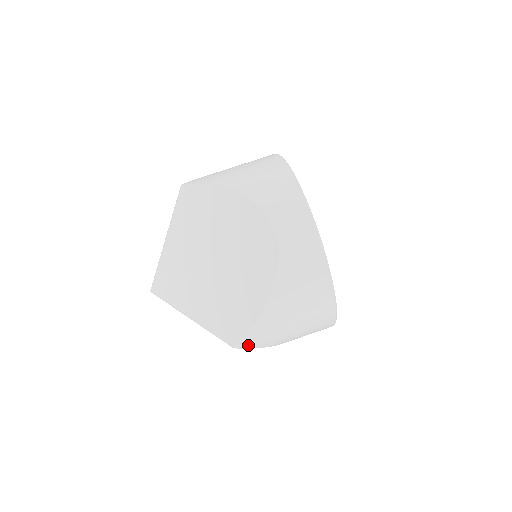
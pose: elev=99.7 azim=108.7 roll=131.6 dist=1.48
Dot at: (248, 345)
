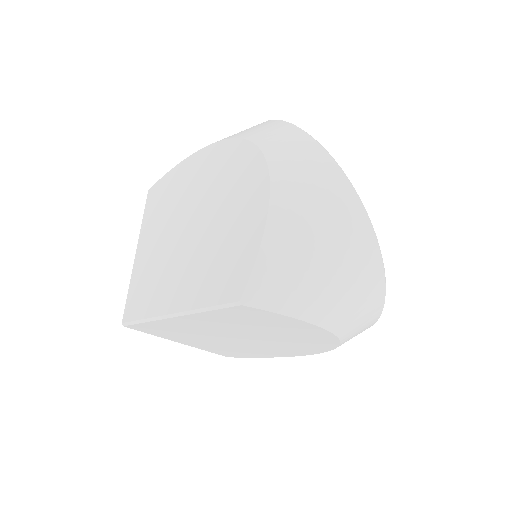
Dot at: (263, 300)
